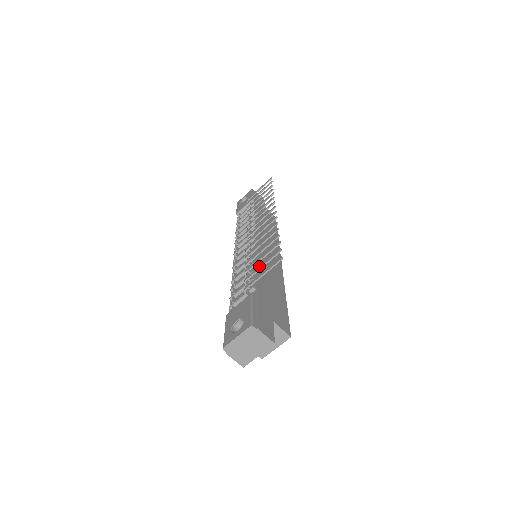
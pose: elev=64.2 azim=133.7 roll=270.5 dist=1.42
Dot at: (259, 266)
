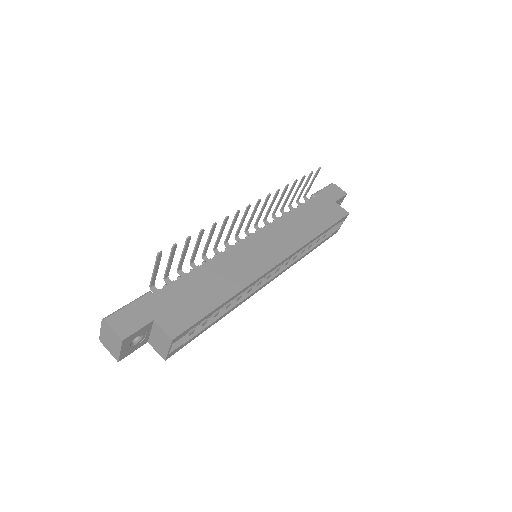
Dot at: (170, 263)
